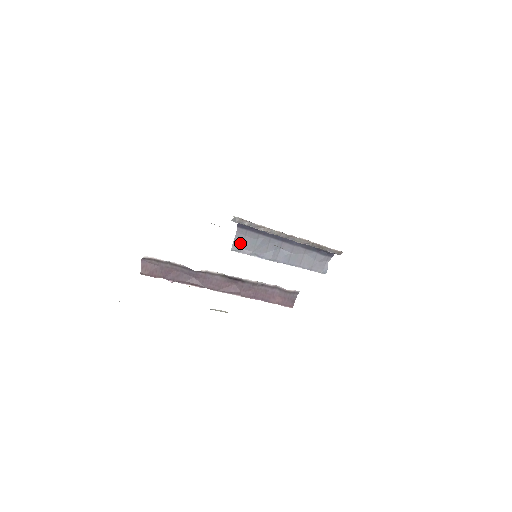
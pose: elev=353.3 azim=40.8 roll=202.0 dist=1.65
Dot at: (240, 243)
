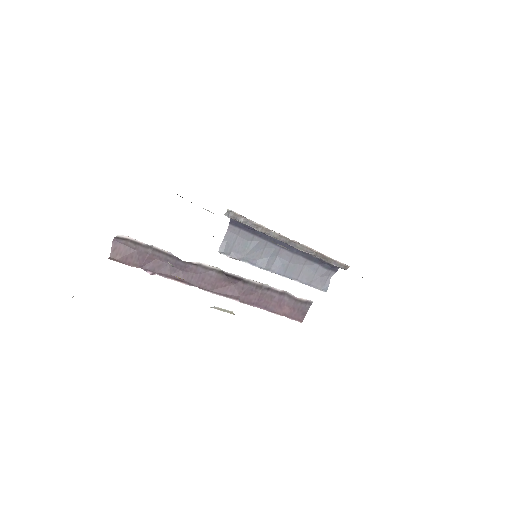
Dot at: (230, 244)
